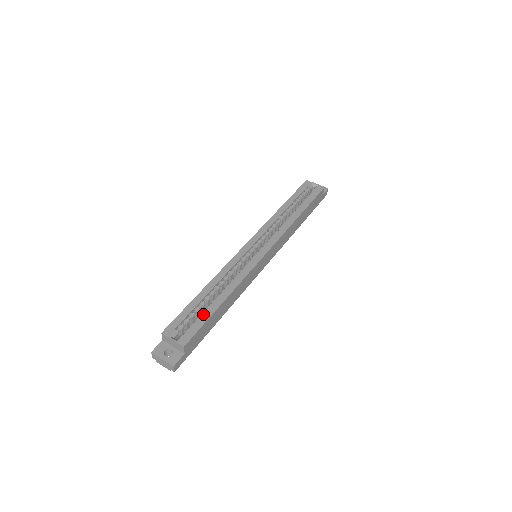
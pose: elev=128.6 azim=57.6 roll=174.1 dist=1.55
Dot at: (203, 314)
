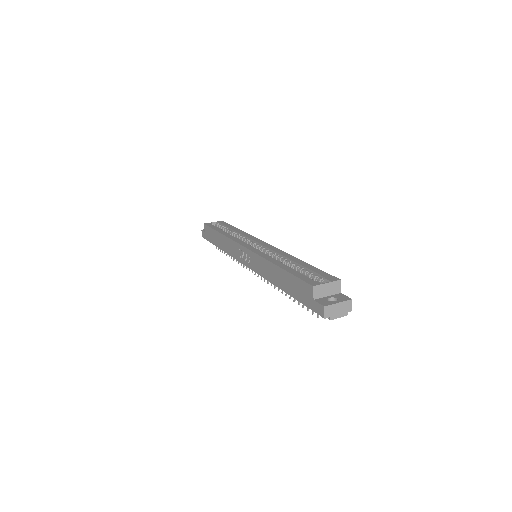
Dot at: (309, 269)
